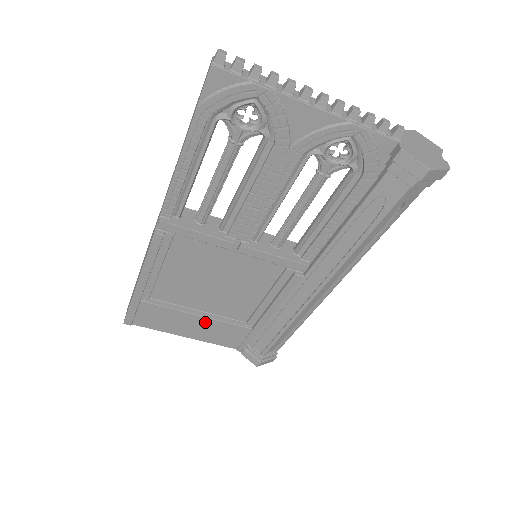
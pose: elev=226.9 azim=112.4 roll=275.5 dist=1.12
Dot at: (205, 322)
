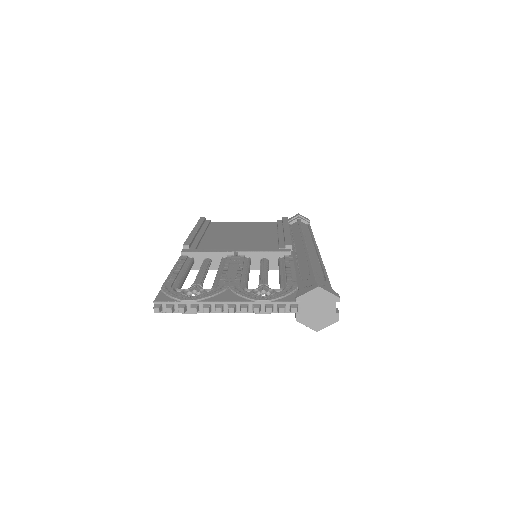
Dot at: occluded
